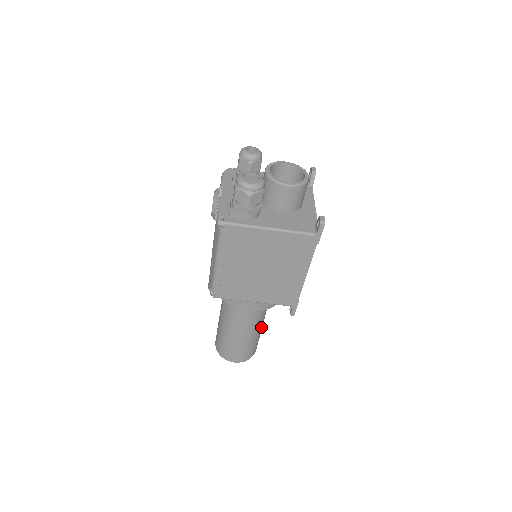
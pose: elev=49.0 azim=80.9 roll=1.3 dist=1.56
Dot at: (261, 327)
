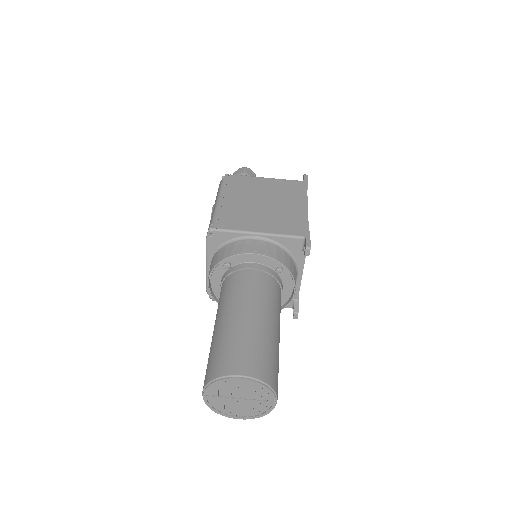
Dot at: (277, 331)
